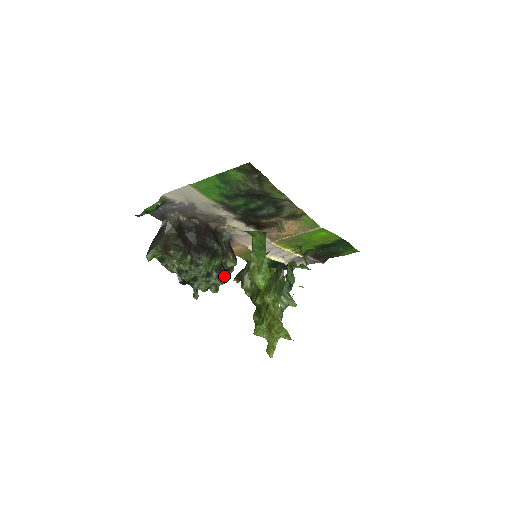
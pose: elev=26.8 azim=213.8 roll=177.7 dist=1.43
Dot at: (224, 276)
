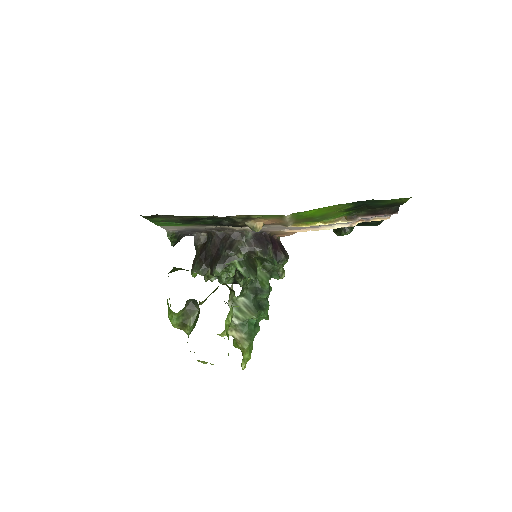
Dot at: occluded
